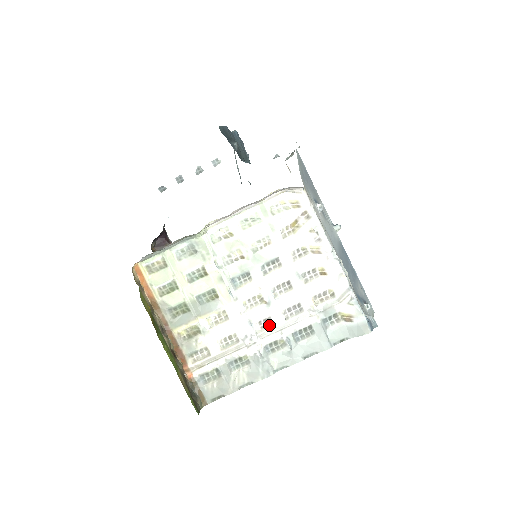
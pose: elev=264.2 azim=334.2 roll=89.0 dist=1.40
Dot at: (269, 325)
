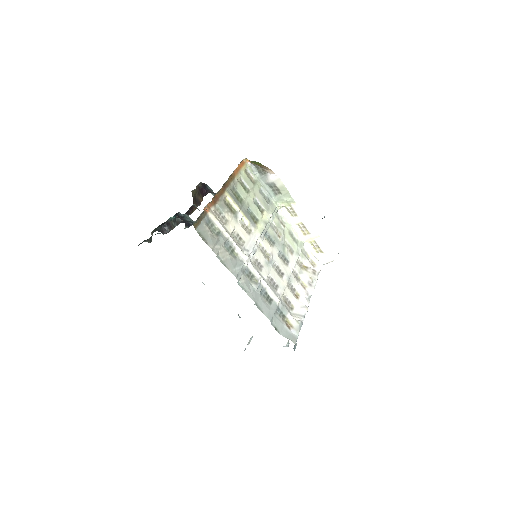
Dot at: (259, 267)
